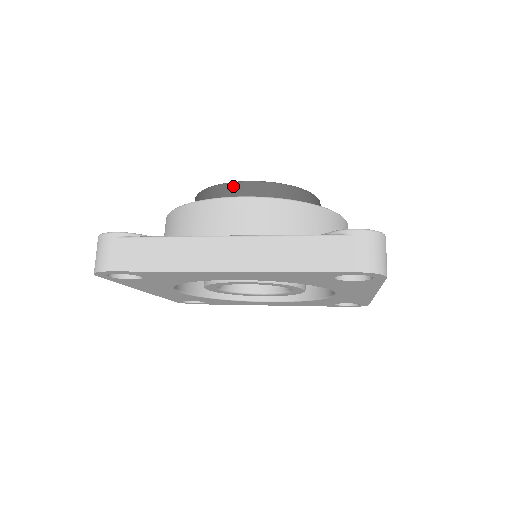
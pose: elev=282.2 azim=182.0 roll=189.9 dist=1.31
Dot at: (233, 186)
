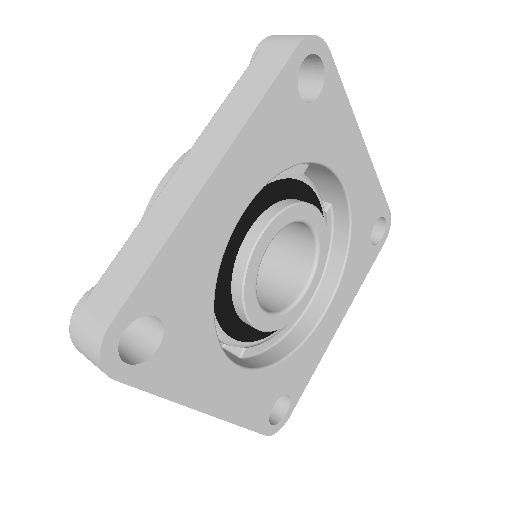
Dot at: occluded
